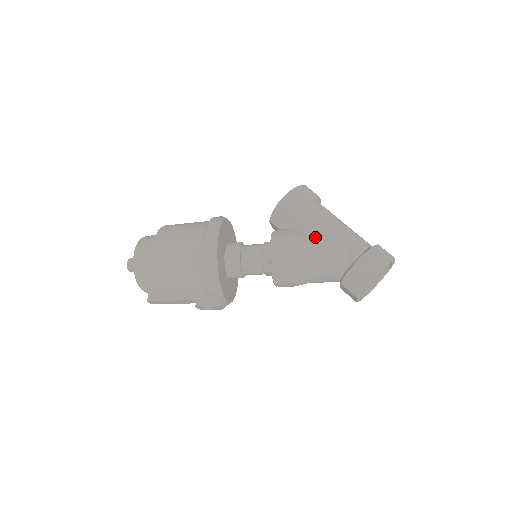
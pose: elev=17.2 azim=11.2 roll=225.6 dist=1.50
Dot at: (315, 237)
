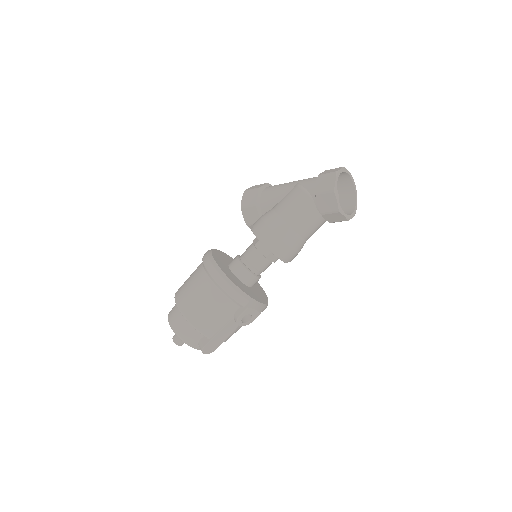
Dot at: (279, 202)
